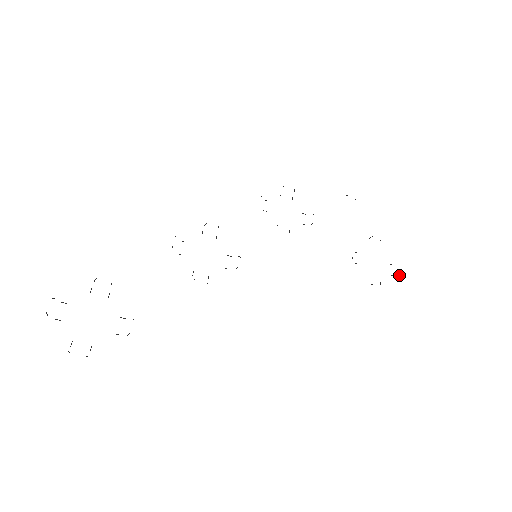
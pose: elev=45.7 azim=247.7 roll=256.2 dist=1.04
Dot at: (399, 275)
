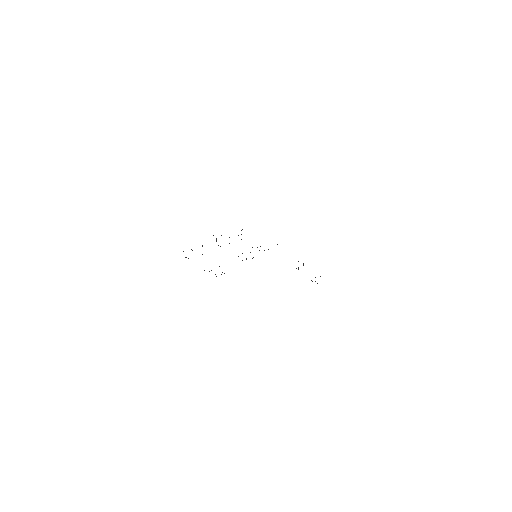
Dot at: occluded
